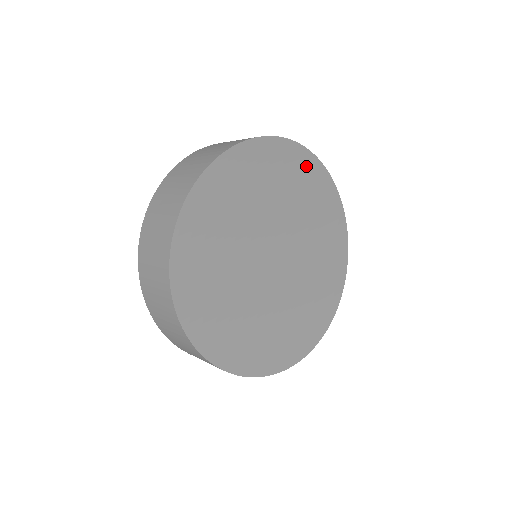
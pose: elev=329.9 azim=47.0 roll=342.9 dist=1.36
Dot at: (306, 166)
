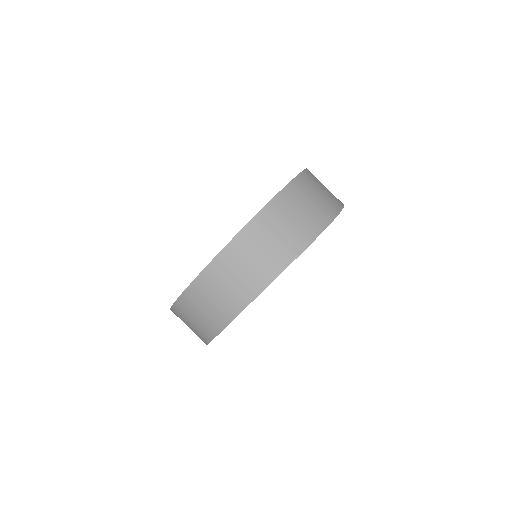
Dot at: occluded
